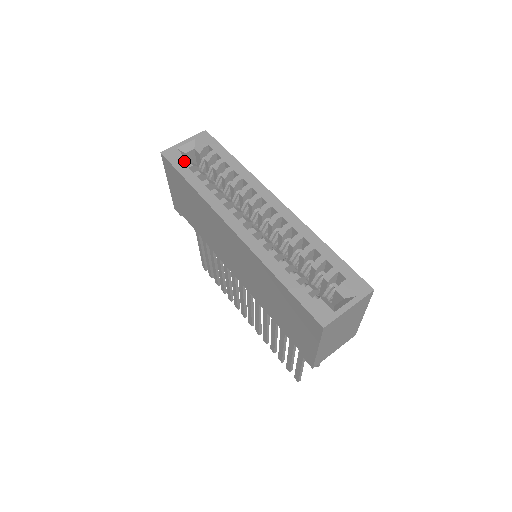
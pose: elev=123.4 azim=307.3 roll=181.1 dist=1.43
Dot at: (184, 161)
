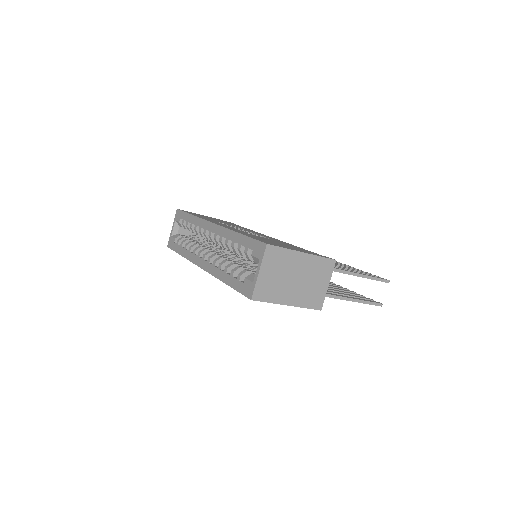
Dot at: occluded
